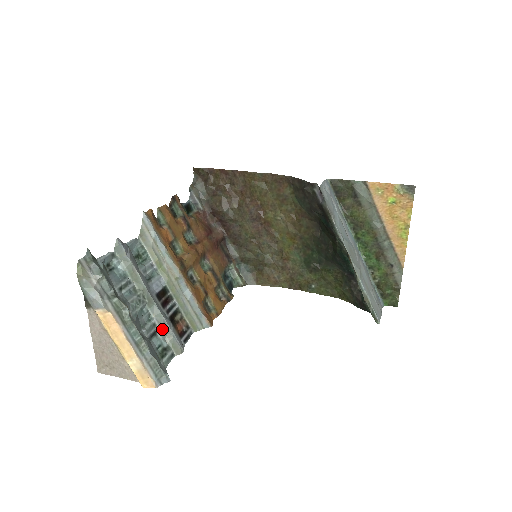
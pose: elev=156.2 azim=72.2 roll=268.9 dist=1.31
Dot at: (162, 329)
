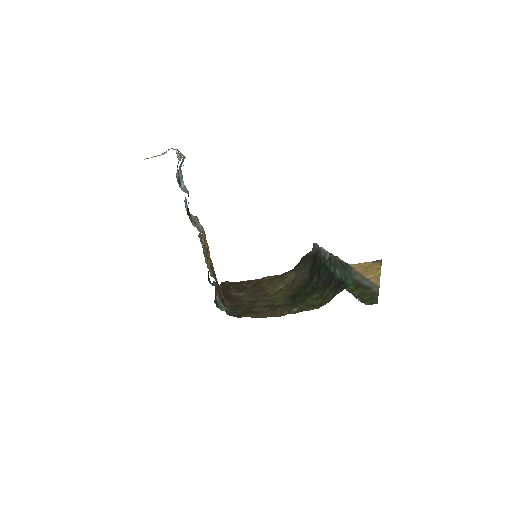
Dot at: (184, 190)
